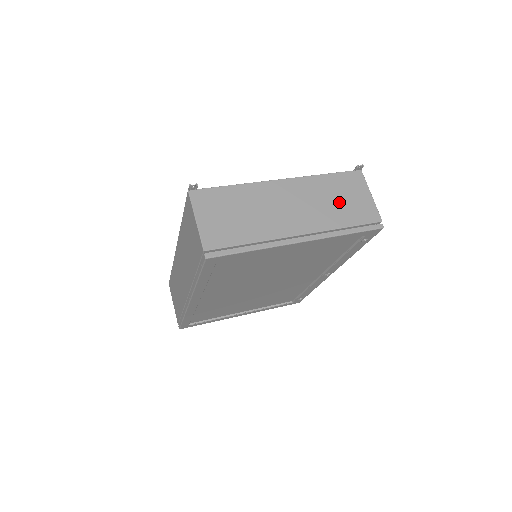
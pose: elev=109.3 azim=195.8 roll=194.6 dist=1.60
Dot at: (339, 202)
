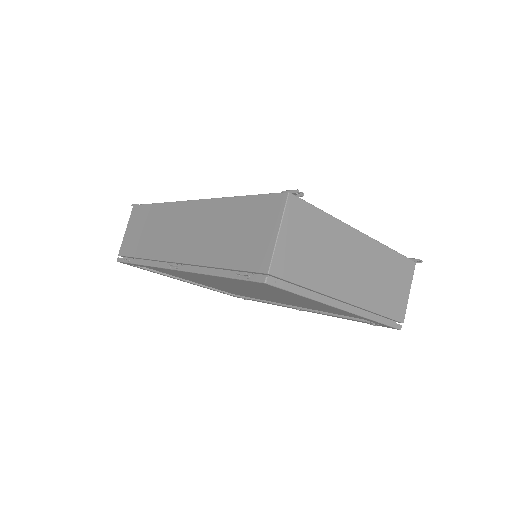
Dot at: (388, 285)
